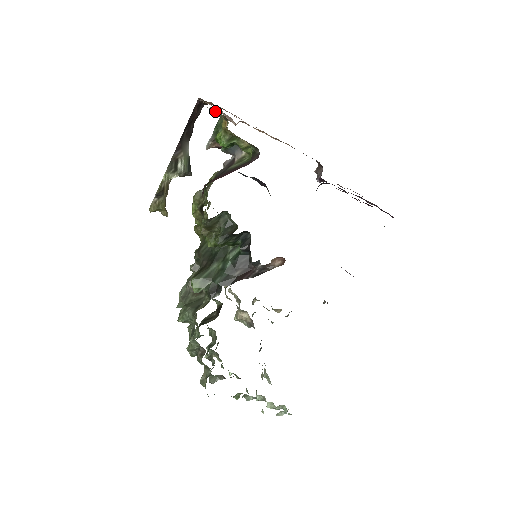
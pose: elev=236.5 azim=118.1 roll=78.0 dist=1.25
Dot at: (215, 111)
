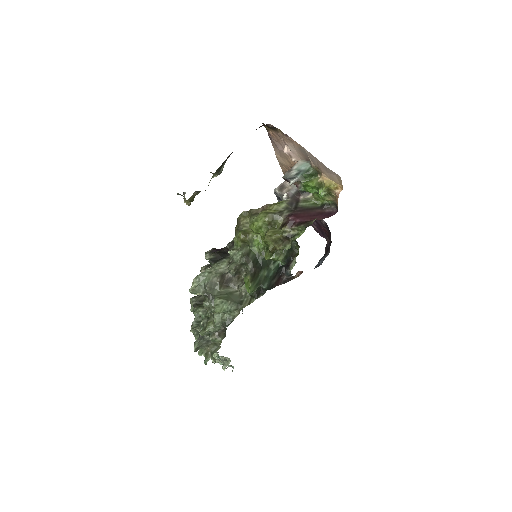
Dot at: (317, 165)
